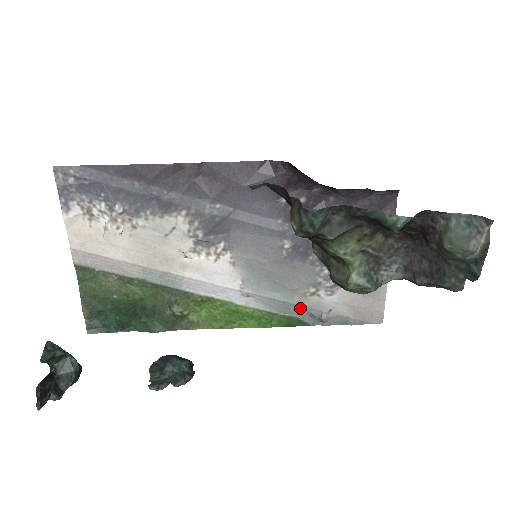
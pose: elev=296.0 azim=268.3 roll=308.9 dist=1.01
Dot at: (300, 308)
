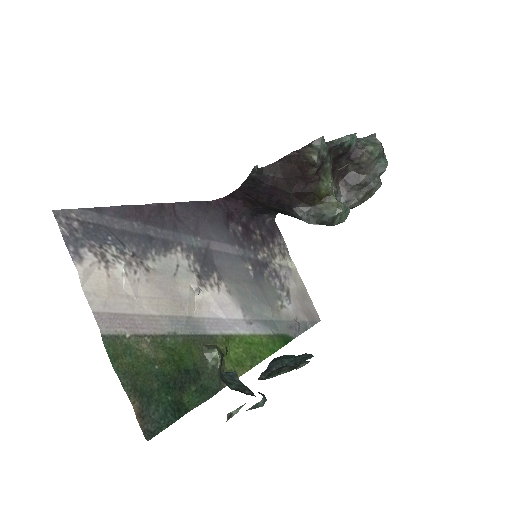
Dot at: (282, 323)
